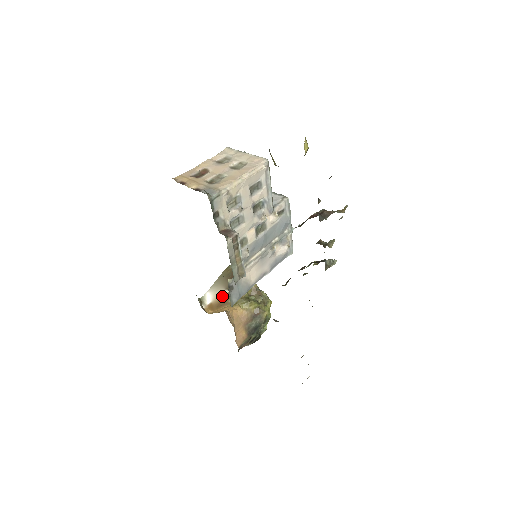
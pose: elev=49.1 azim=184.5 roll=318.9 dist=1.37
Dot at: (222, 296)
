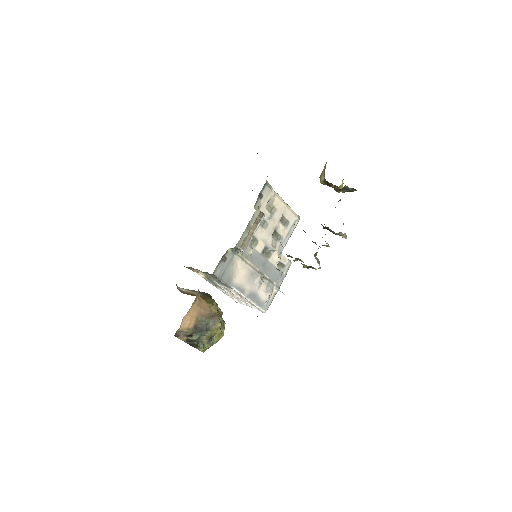
Dot at: (194, 294)
